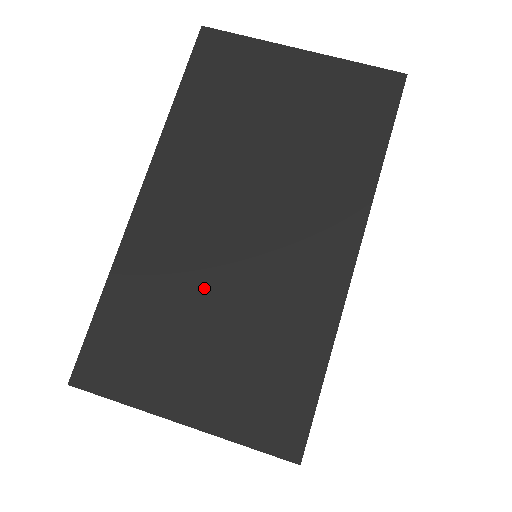
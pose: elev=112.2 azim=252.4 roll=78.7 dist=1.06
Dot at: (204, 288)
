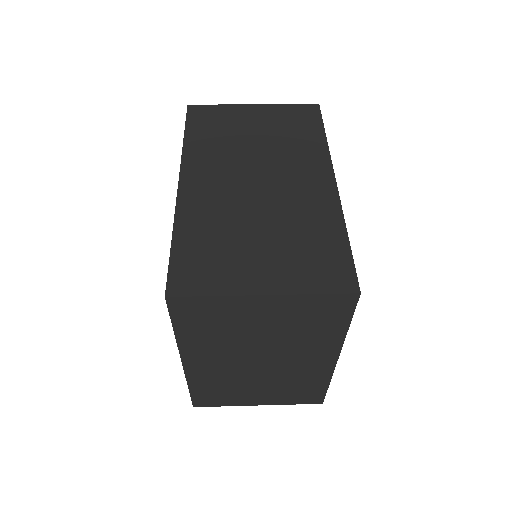
Dot at: (245, 218)
